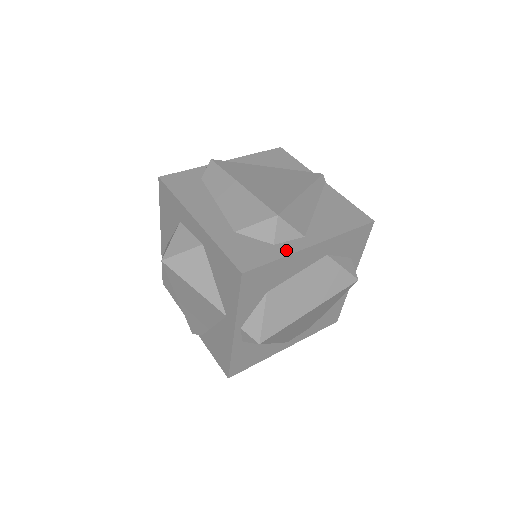
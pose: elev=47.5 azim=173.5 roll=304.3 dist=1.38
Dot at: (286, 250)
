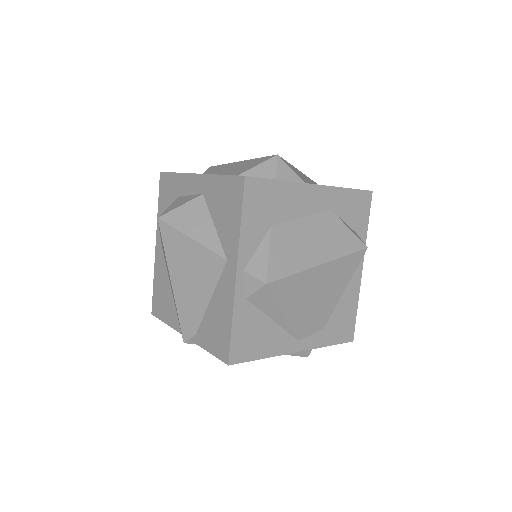
Dot at: occluded
